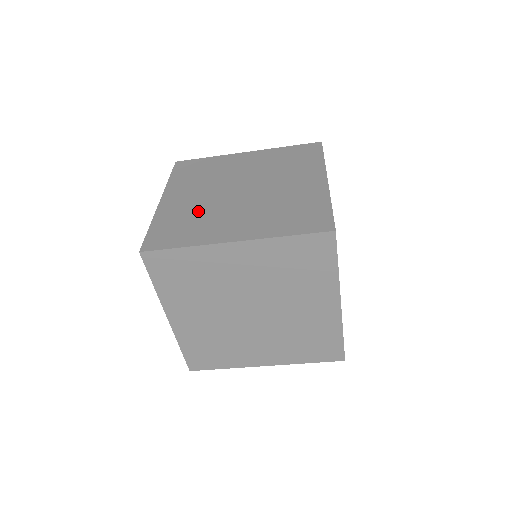
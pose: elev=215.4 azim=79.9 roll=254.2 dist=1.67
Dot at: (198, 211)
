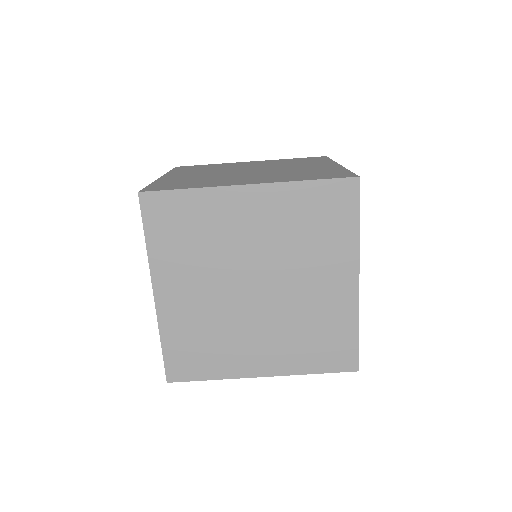
Dot at: (204, 178)
